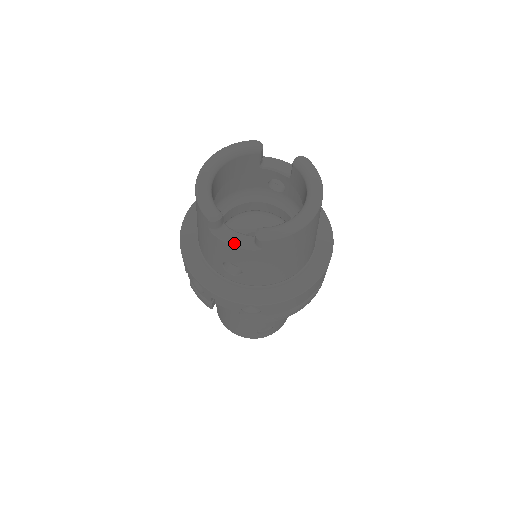
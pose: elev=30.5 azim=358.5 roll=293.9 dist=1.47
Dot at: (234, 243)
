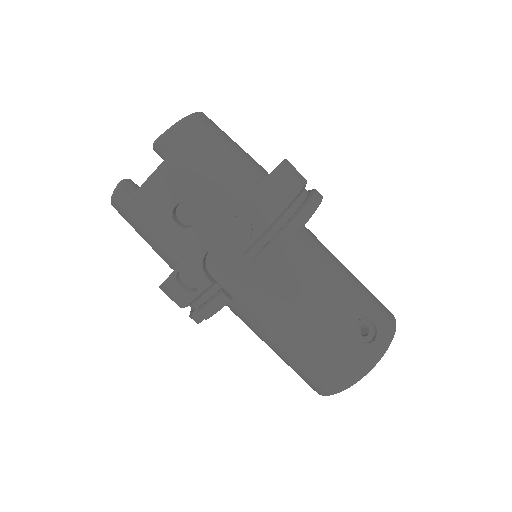
Dot at: (149, 177)
